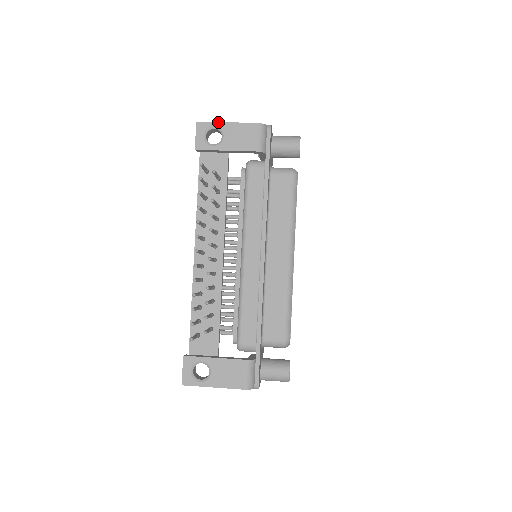
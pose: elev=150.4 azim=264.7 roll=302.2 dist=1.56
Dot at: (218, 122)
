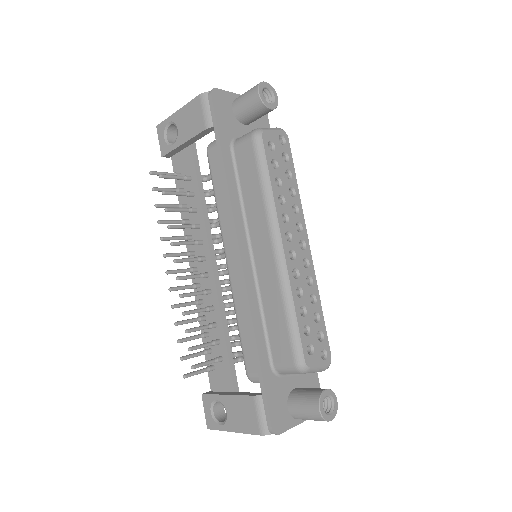
Dot at: (170, 116)
